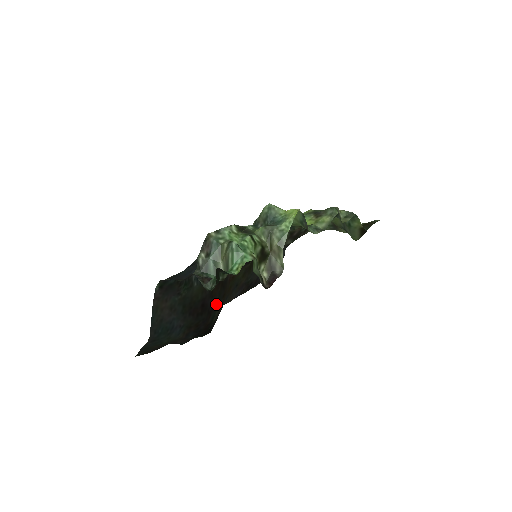
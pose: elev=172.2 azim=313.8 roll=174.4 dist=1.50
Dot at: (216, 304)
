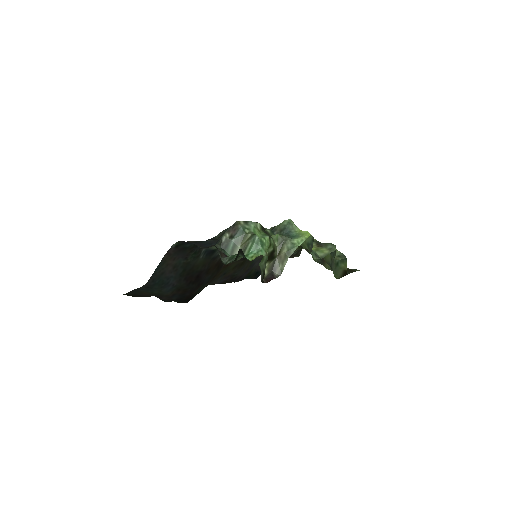
Dot at: (206, 281)
